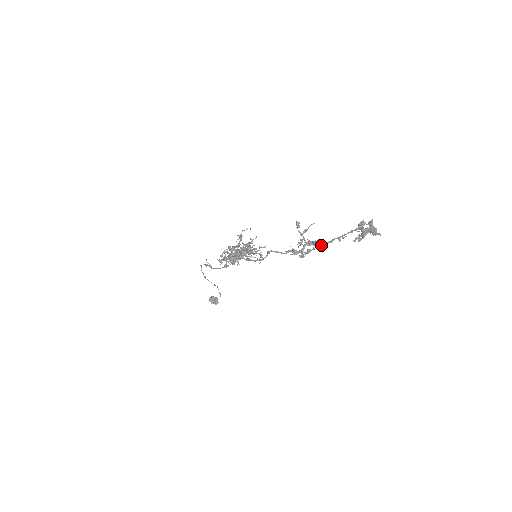
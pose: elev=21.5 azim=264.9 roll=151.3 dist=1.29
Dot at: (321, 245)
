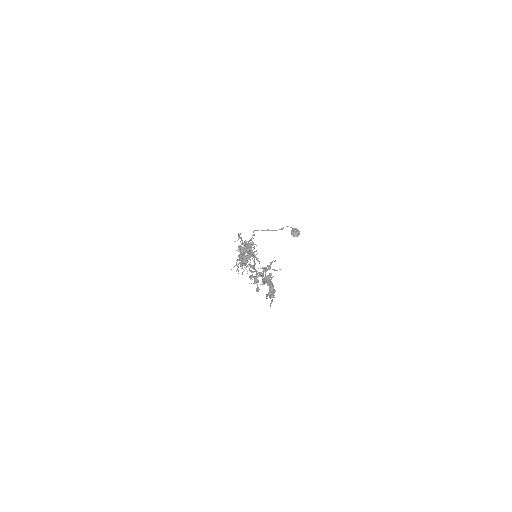
Dot at: occluded
